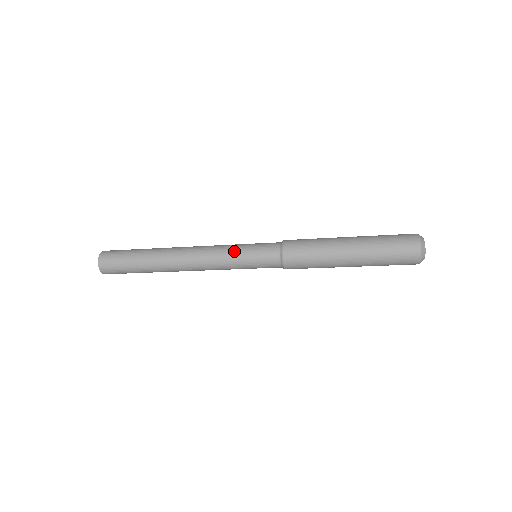
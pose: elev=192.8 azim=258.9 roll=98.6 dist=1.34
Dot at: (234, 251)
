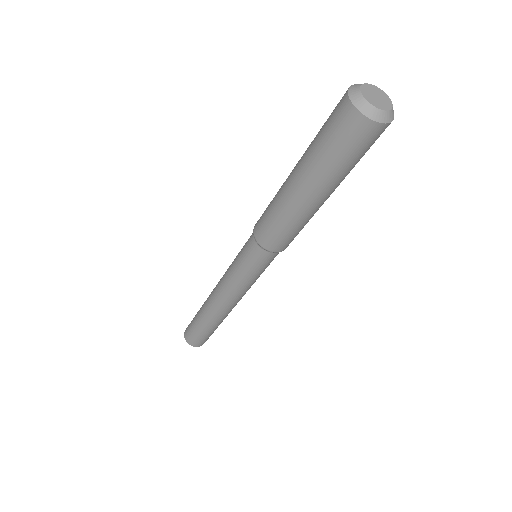
Dot at: (235, 273)
